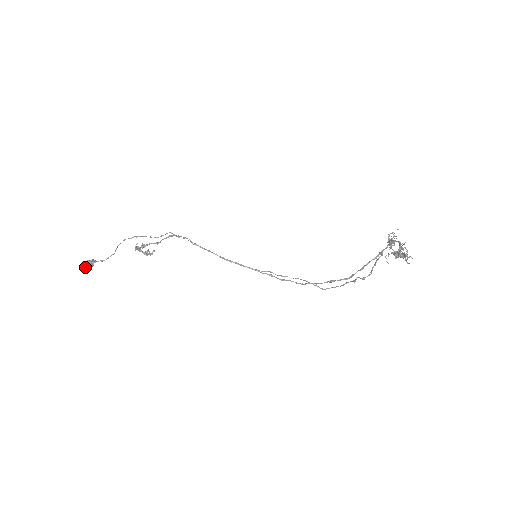
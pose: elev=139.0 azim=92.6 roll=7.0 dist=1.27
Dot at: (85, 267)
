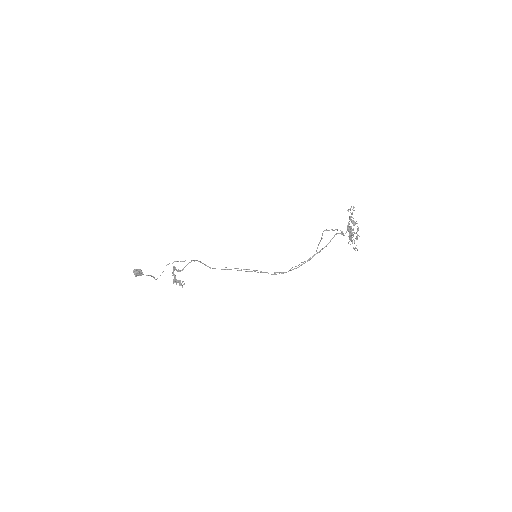
Dot at: (135, 271)
